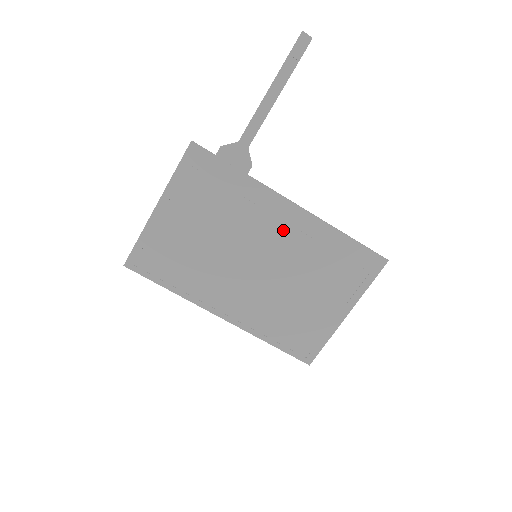
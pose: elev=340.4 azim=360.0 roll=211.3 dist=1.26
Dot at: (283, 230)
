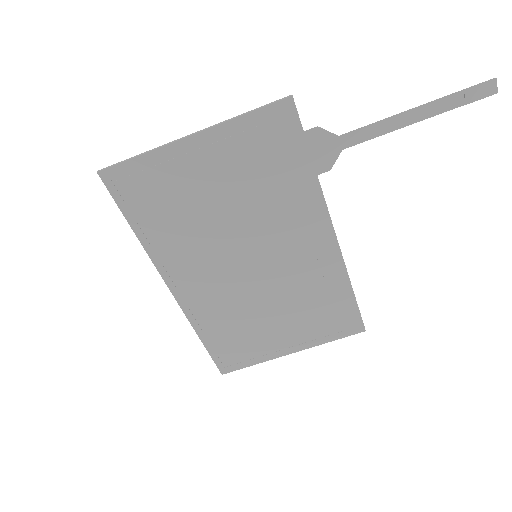
Dot at: (303, 250)
